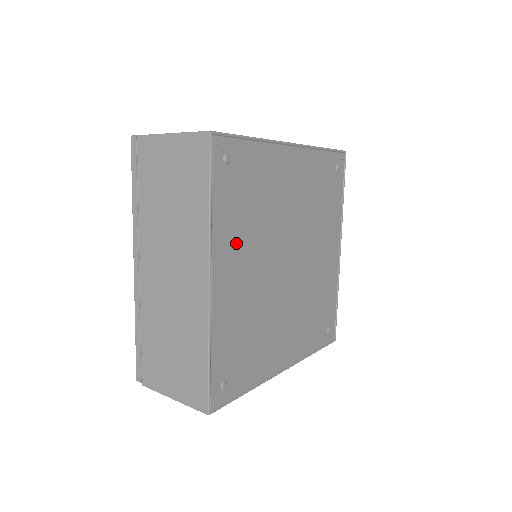
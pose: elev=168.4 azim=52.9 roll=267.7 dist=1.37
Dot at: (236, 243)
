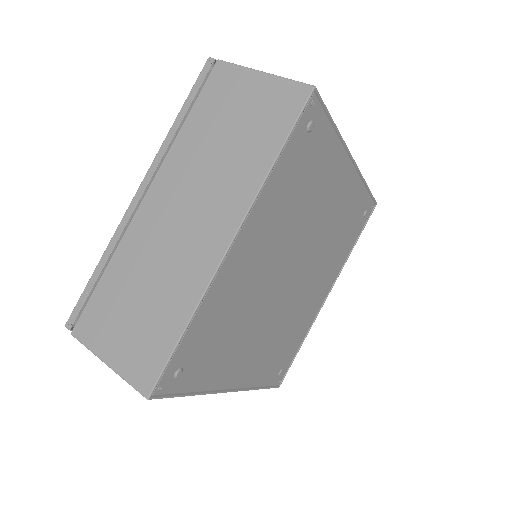
Dot at: (270, 220)
